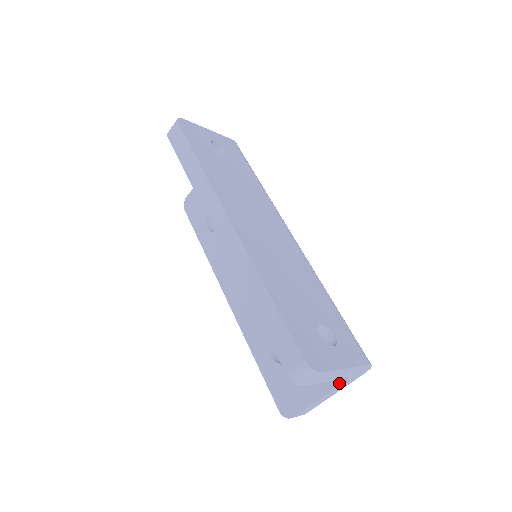
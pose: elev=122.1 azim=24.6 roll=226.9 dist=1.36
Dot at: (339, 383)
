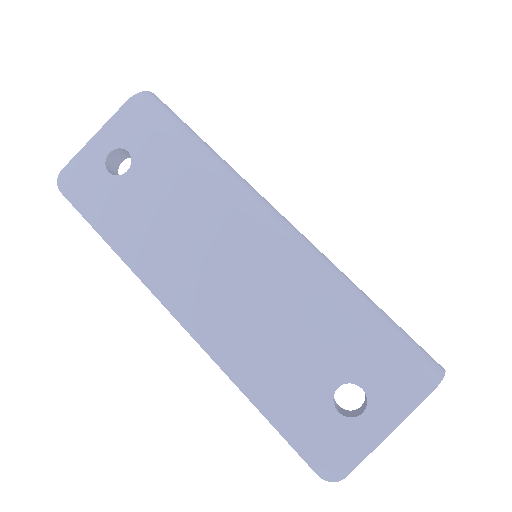
Dot at: occluded
